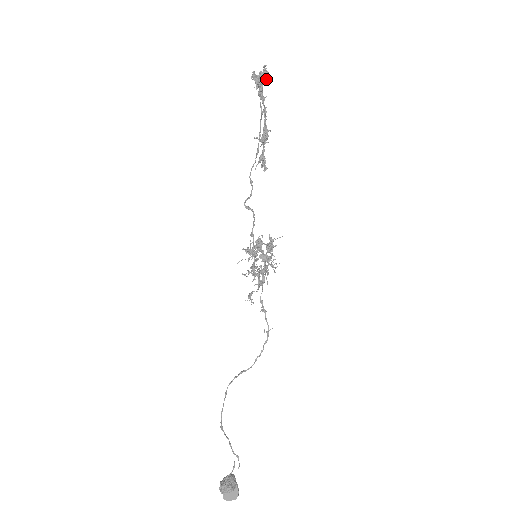
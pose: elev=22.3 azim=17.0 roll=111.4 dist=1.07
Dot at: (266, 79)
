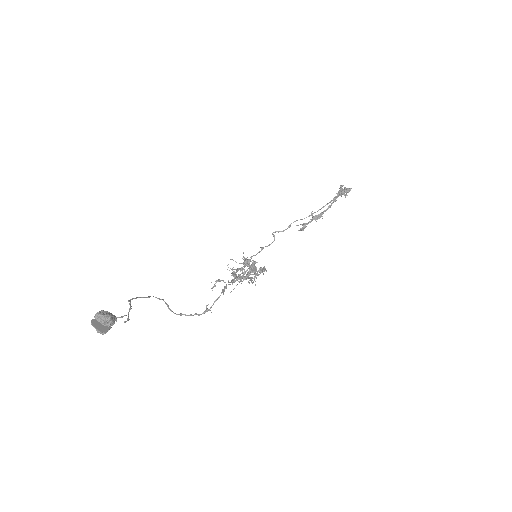
Dot at: occluded
